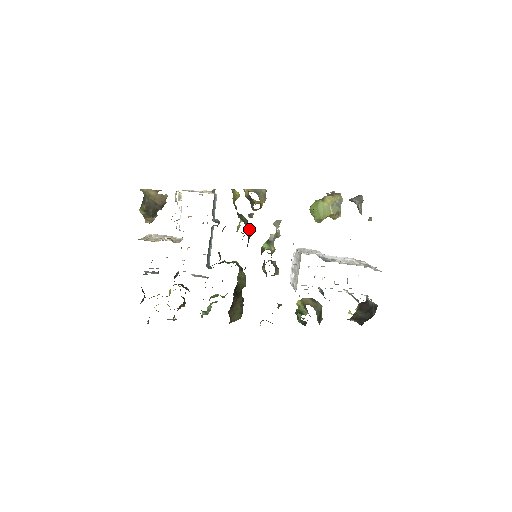
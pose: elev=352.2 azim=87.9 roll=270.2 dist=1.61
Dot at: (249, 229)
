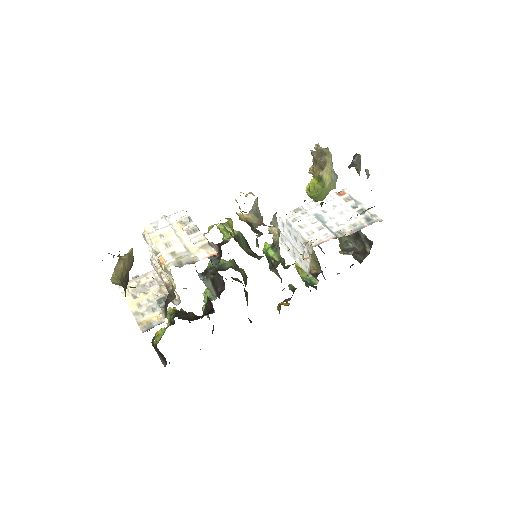
Dot at: (246, 241)
